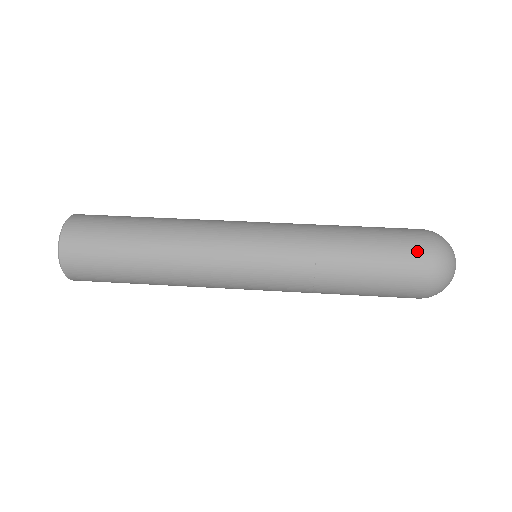
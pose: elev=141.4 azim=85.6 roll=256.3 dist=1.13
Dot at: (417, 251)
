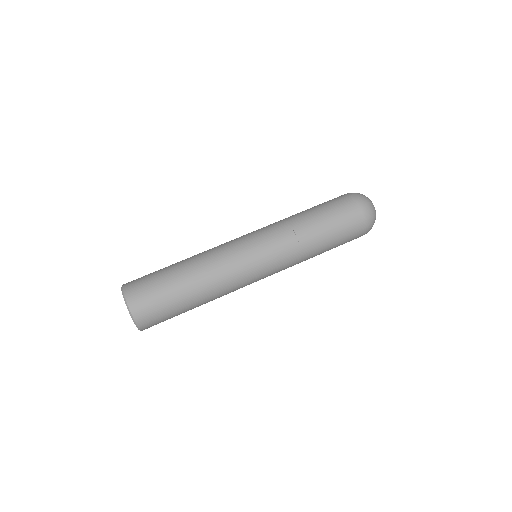
Dot at: (357, 222)
